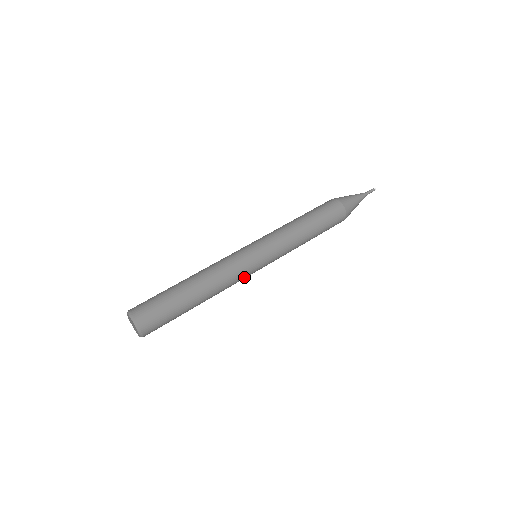
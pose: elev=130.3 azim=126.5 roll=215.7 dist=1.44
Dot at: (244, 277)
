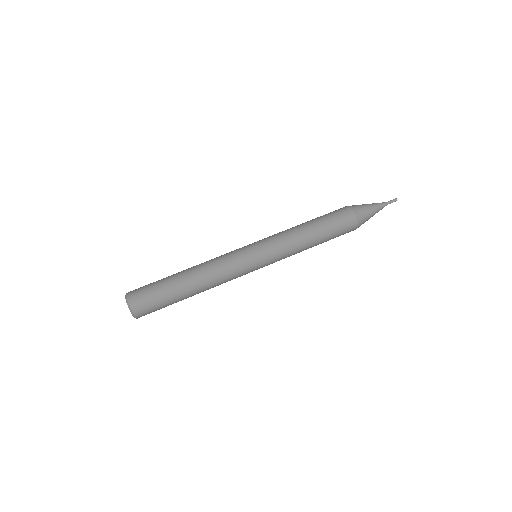
Dot at: (240, 276)
